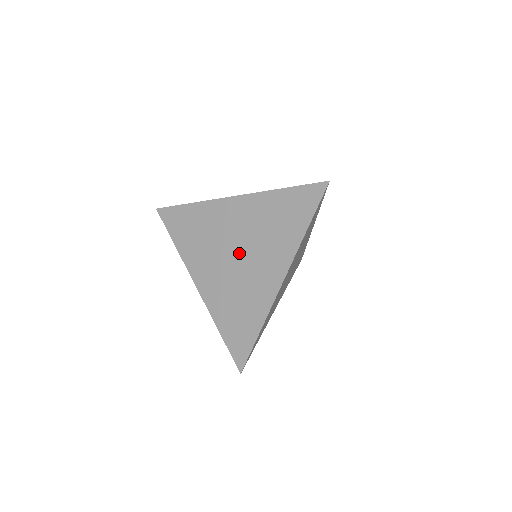
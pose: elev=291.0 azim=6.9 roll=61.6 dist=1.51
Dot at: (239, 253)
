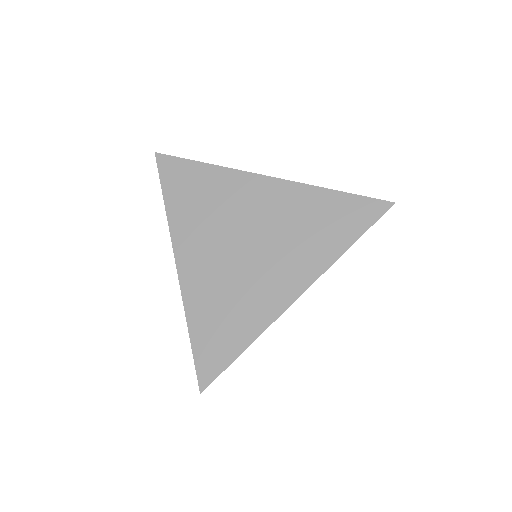
Dot at: (251, 245)
